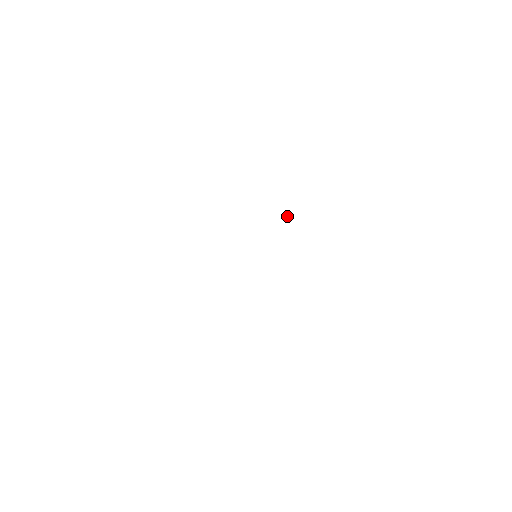
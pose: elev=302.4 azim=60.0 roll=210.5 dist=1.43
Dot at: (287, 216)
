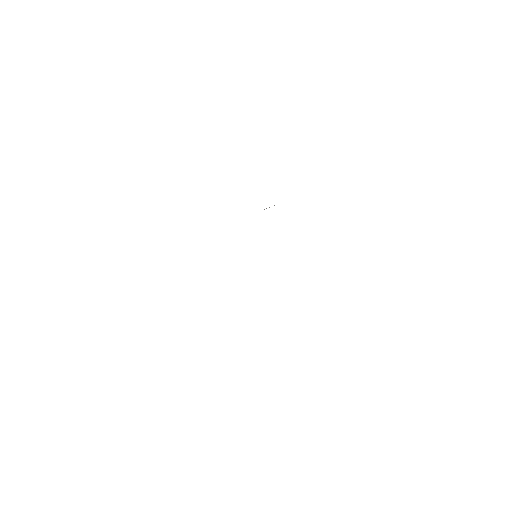
Dot at: occluded
